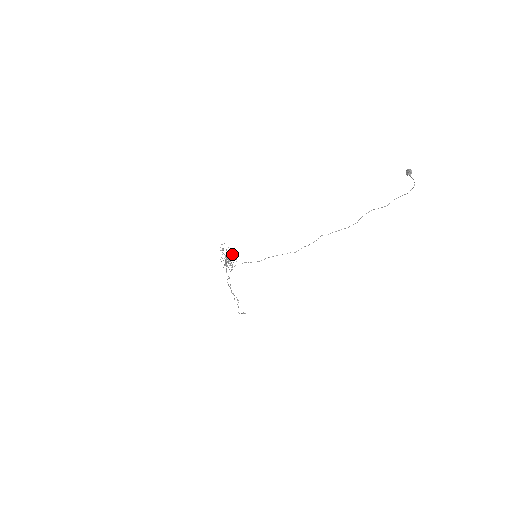
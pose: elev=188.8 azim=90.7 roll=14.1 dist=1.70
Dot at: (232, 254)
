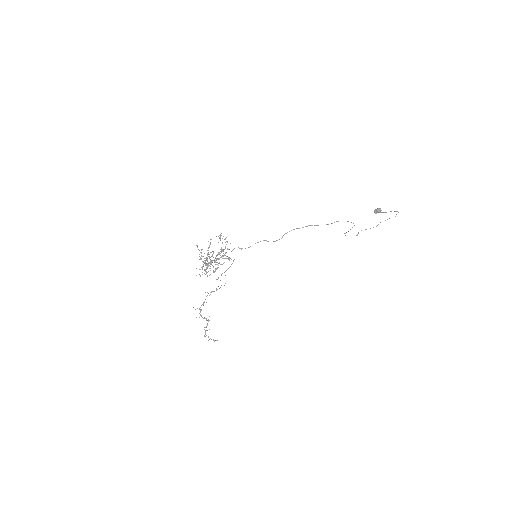
Dot at: occluded
